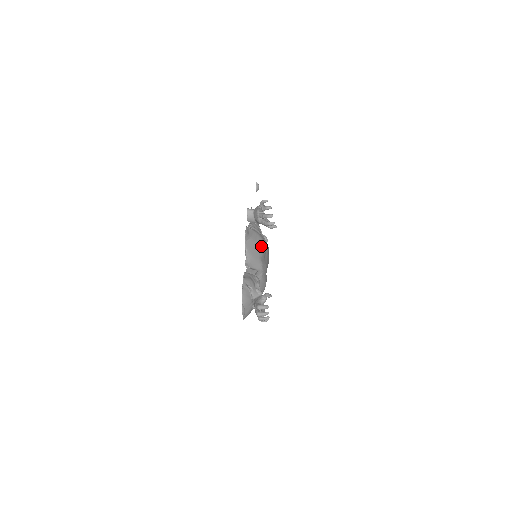
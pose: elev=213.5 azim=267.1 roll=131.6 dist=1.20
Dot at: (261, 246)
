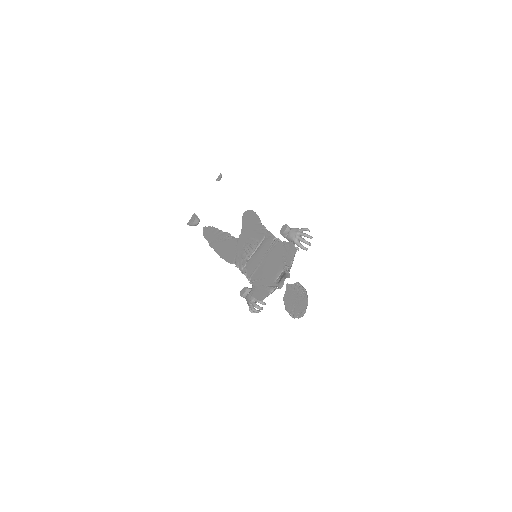
Dot at: occluded
